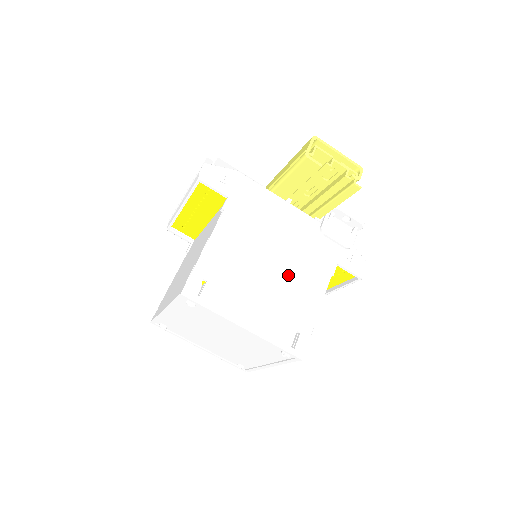
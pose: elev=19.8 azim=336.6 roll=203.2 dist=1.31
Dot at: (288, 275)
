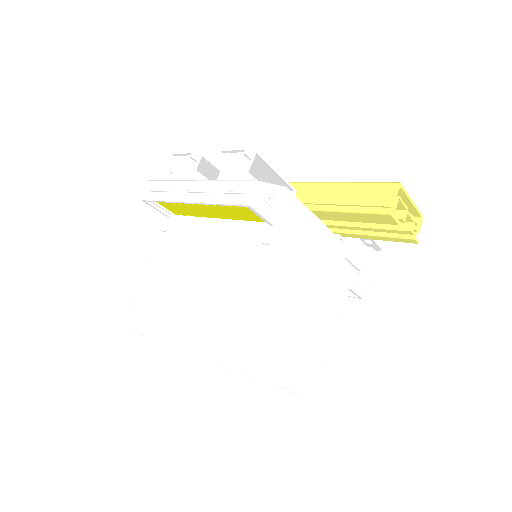
Dot at: (313, 313)
